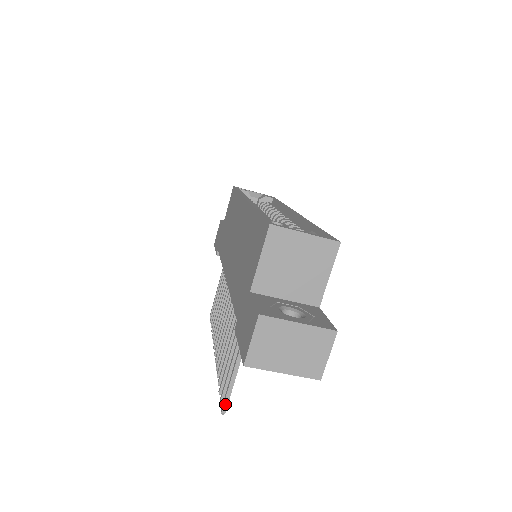
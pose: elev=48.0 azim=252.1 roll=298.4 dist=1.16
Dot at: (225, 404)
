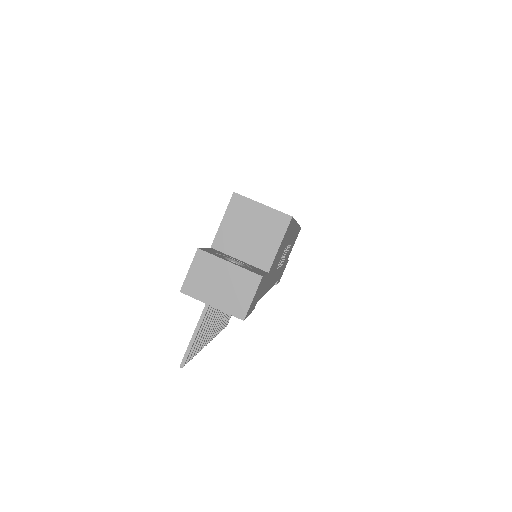
Dot at: (184, 358)
